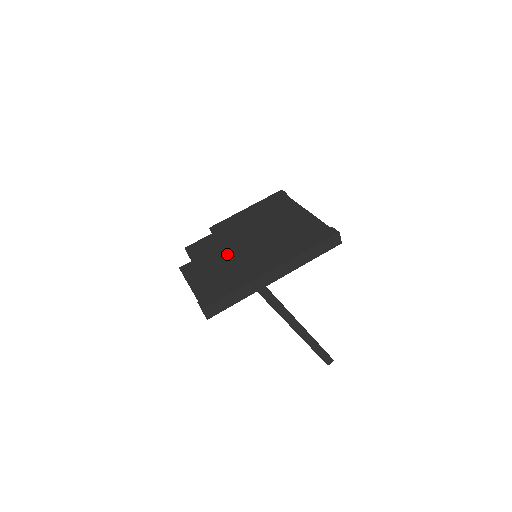
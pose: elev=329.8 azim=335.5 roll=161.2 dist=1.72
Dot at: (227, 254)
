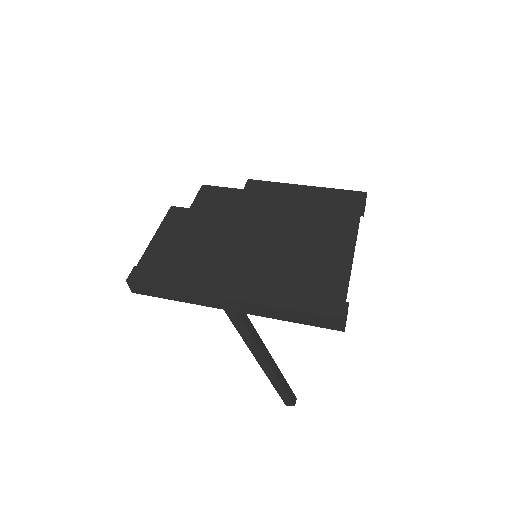
Dot at: (221, 231)
